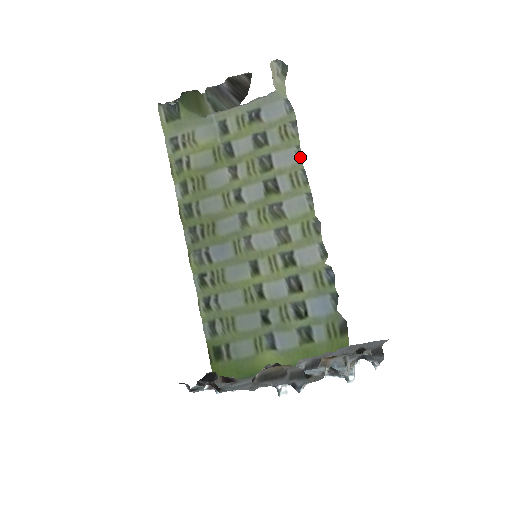
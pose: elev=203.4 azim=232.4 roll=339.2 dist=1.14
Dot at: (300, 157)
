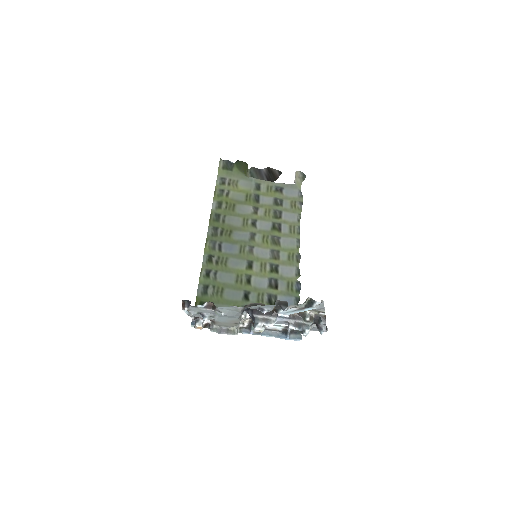
Dot at: (299, 220)
